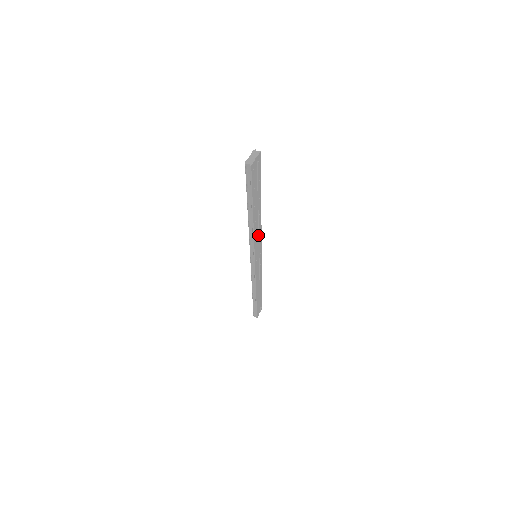
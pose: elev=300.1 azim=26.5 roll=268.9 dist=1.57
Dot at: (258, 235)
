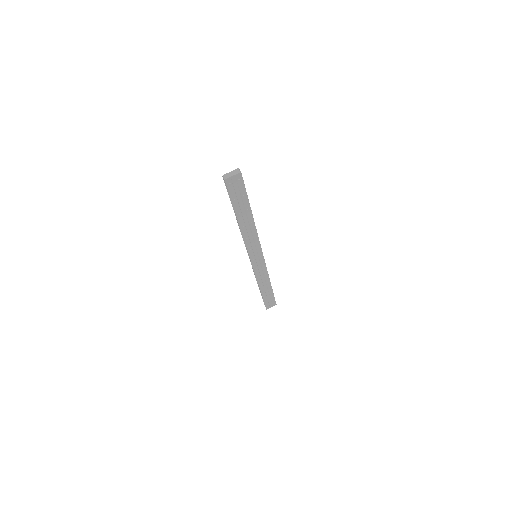
Dot at: (253, 239)
